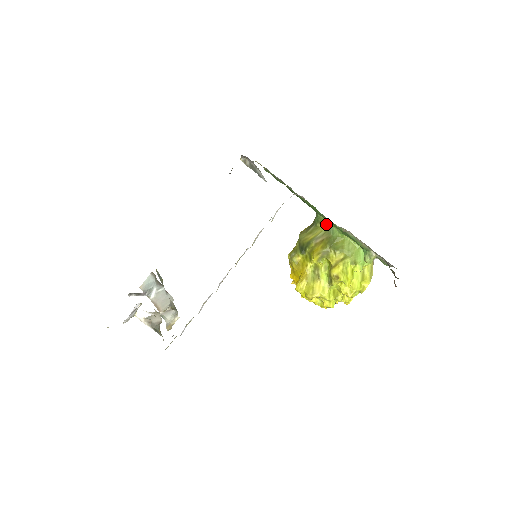
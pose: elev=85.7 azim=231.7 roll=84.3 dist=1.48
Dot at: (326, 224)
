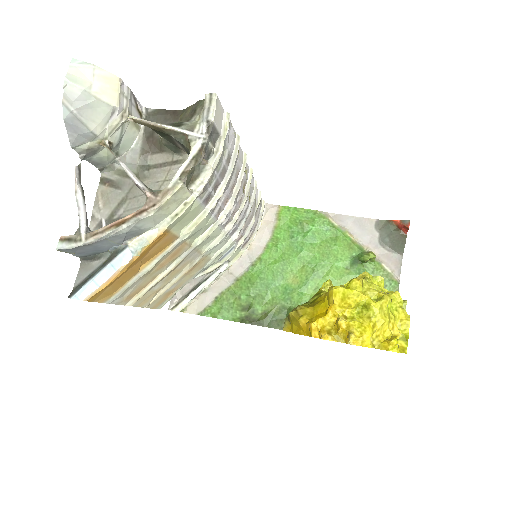
Dot at: occluded
